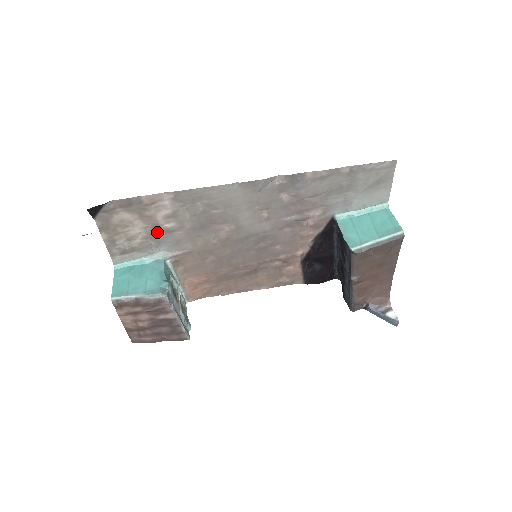
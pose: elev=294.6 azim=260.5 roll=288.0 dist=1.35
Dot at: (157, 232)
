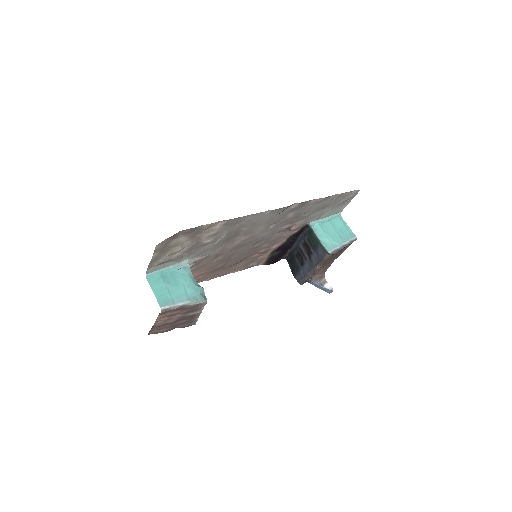
Dot at: (195, 247)
